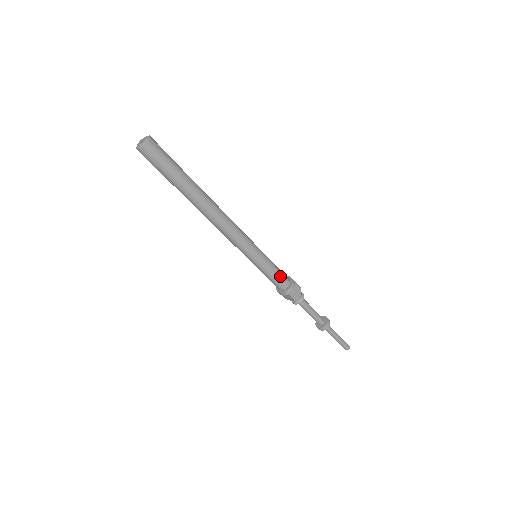
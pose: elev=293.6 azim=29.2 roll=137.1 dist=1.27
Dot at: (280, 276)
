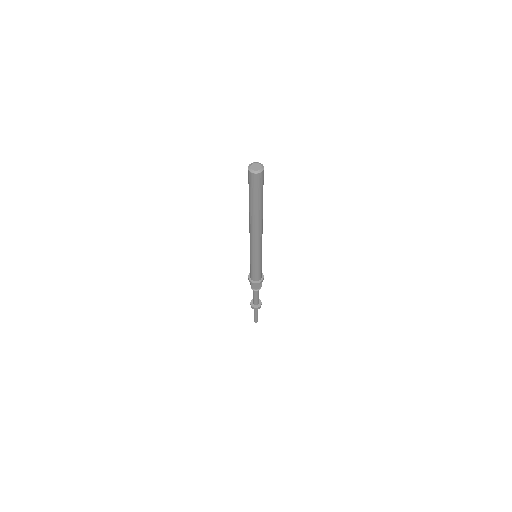
Dot at: (257, 275)
